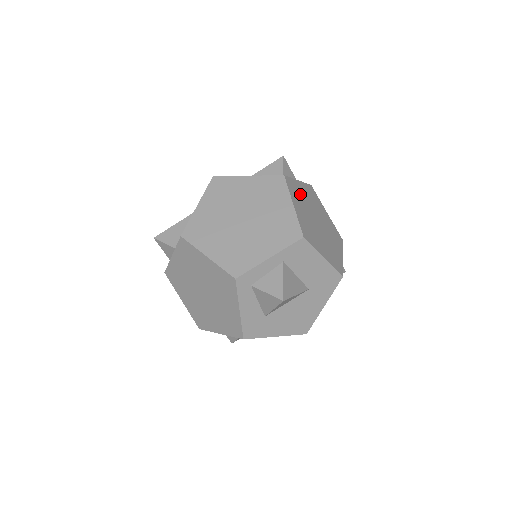
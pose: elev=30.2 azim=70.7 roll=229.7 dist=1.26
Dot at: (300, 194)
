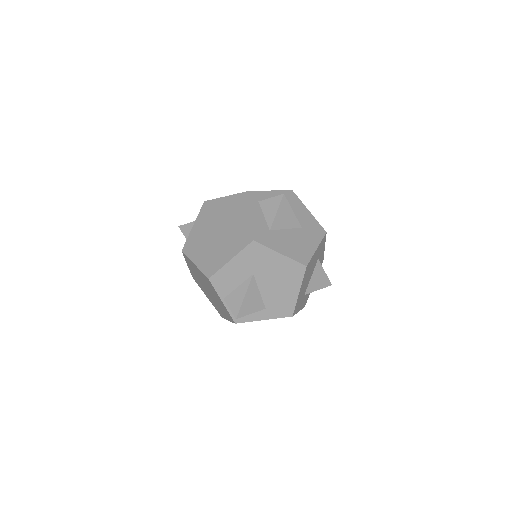
Dot at: occluded
